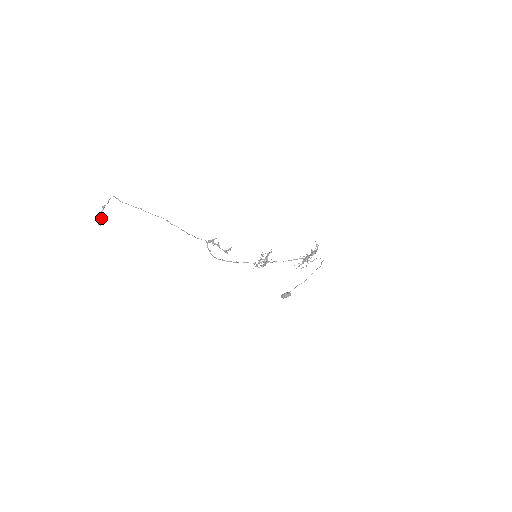
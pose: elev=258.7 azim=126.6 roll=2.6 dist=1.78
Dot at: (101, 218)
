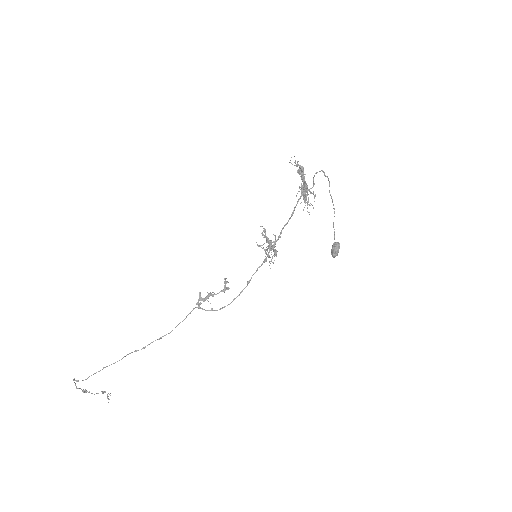
Dot at: occluded
